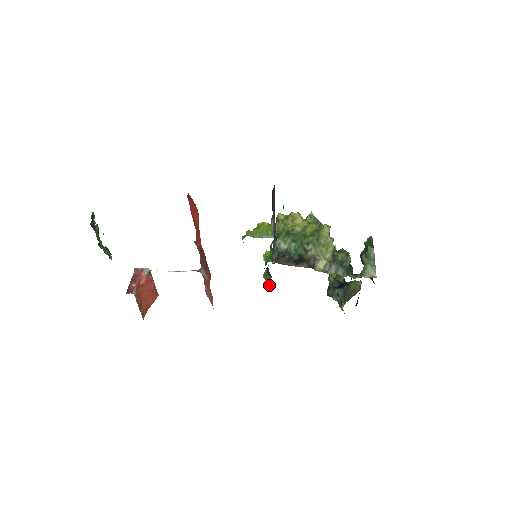
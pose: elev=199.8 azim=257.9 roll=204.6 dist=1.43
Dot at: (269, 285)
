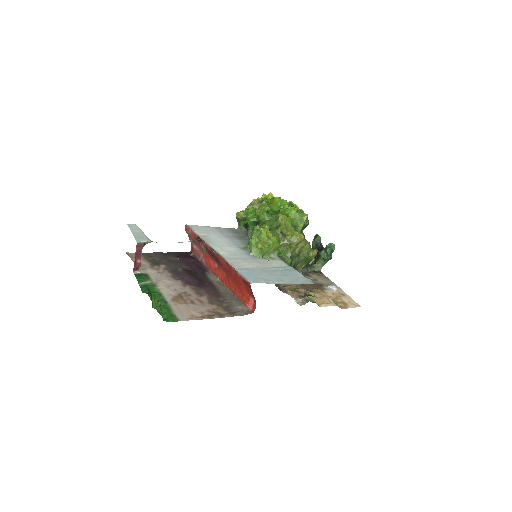
Dot at: (240, 229)
